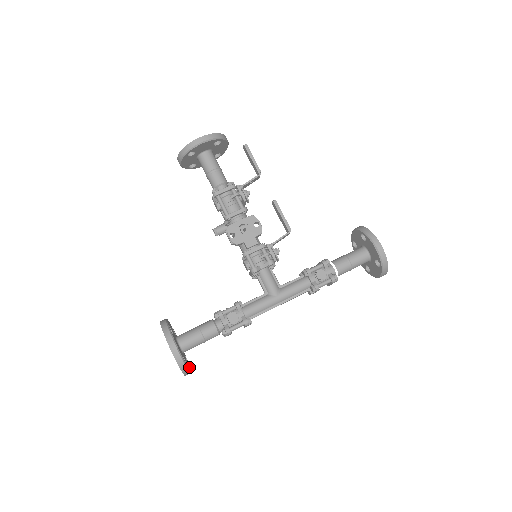
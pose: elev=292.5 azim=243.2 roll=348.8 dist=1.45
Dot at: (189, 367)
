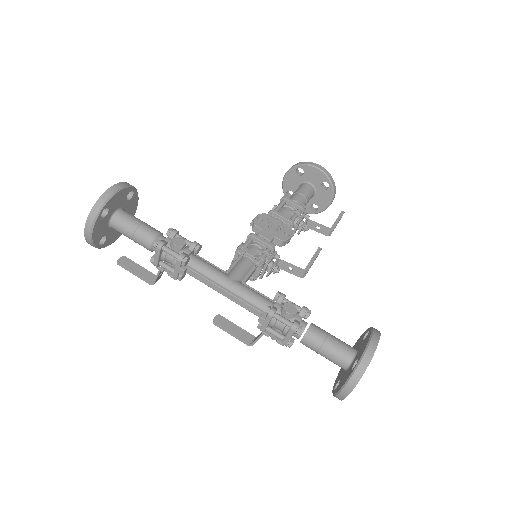
Dot at: (96, 235)
